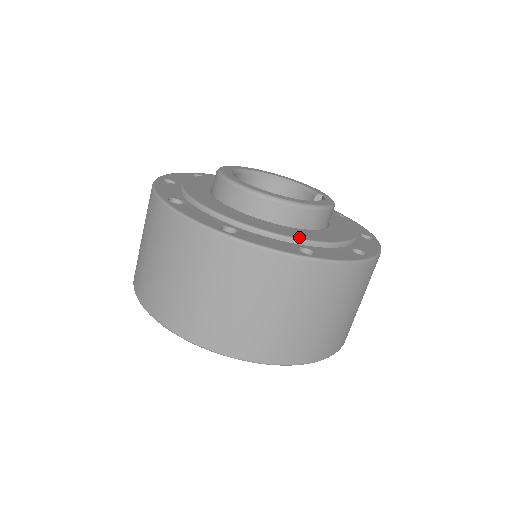
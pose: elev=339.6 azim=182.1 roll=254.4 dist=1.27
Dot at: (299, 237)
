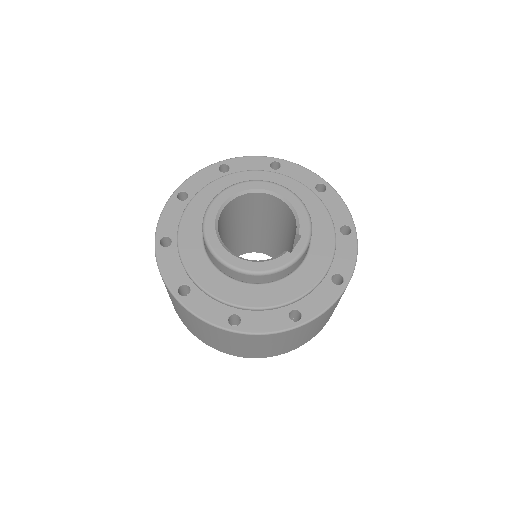
Dot at: (237, 303)
